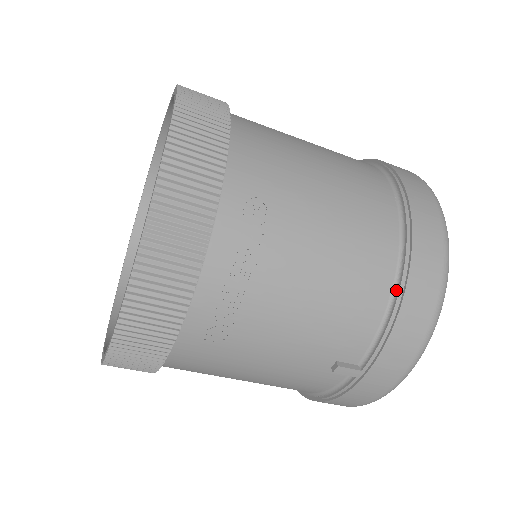
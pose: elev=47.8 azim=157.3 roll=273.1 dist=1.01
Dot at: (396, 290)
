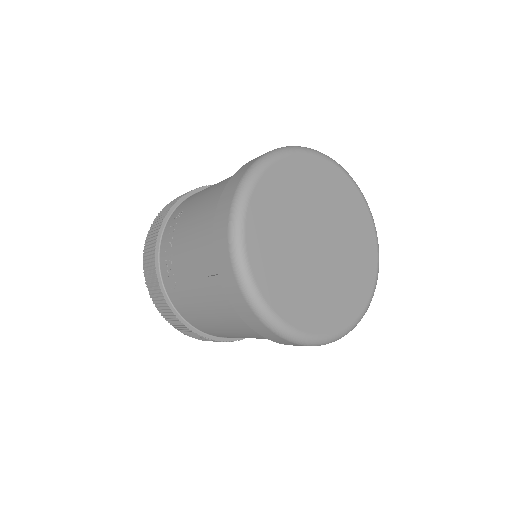
Dot at: occluded
